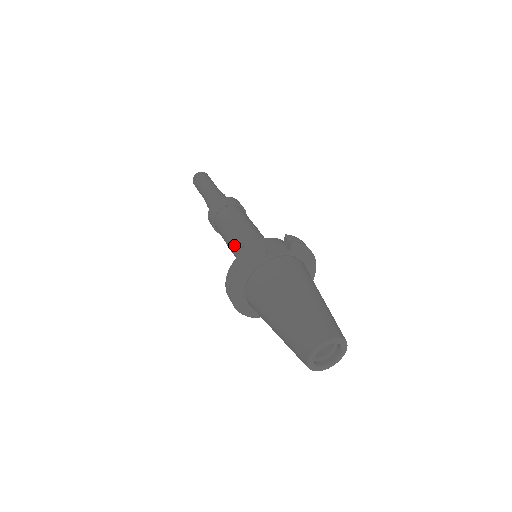
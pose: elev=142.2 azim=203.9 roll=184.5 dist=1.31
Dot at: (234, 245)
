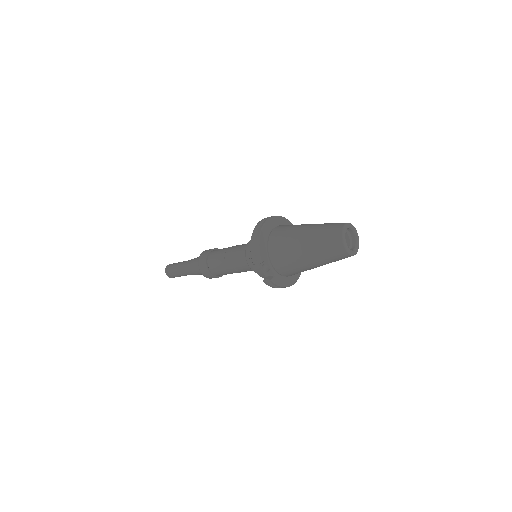
Dot at: (243, 244)
